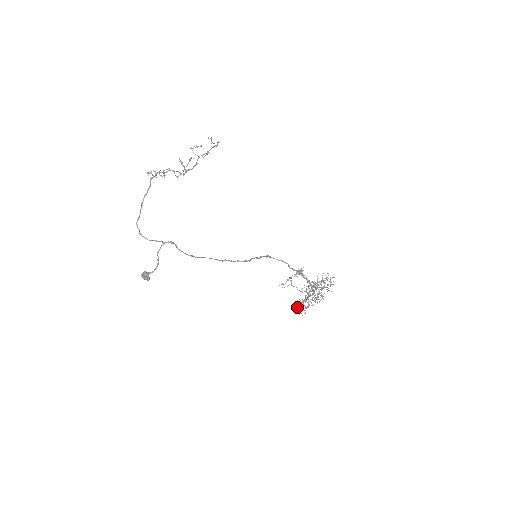
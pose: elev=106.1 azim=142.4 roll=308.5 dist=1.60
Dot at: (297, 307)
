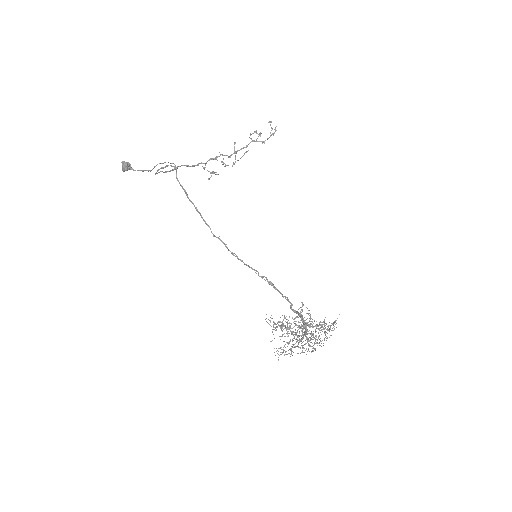
Dot at: occluded
